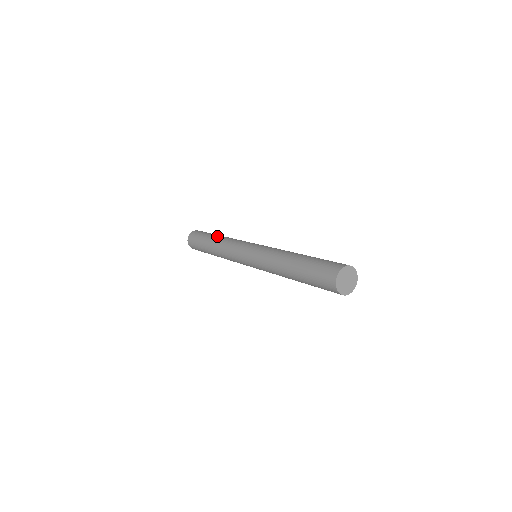
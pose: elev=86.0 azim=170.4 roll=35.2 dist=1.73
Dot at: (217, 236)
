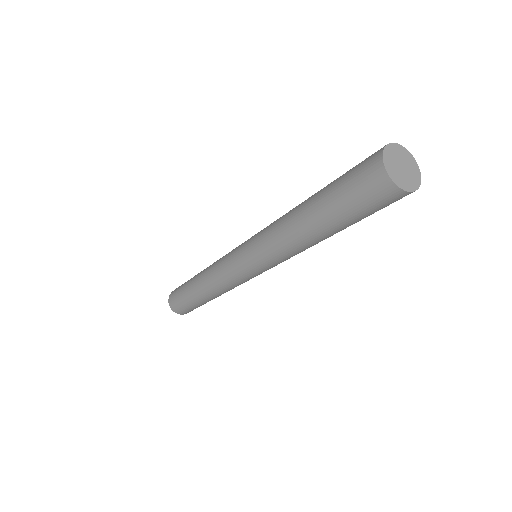
Dot at: occluded
